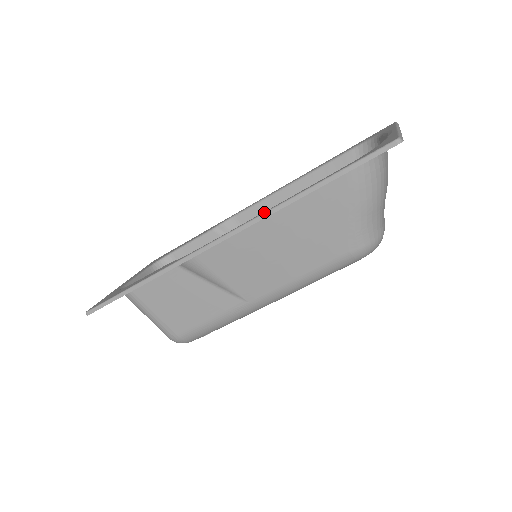
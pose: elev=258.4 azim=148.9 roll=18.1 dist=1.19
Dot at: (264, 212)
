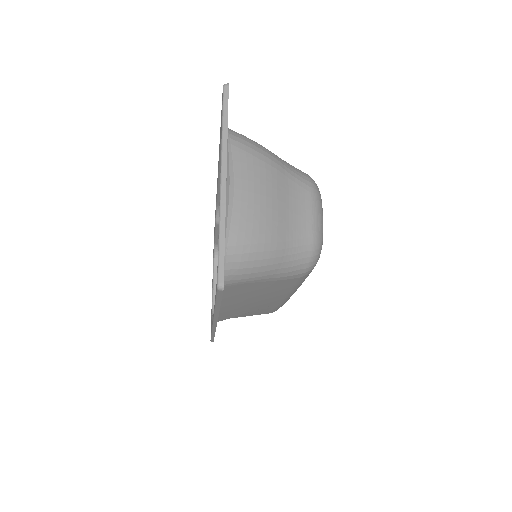
Dot at: (213, 316)
